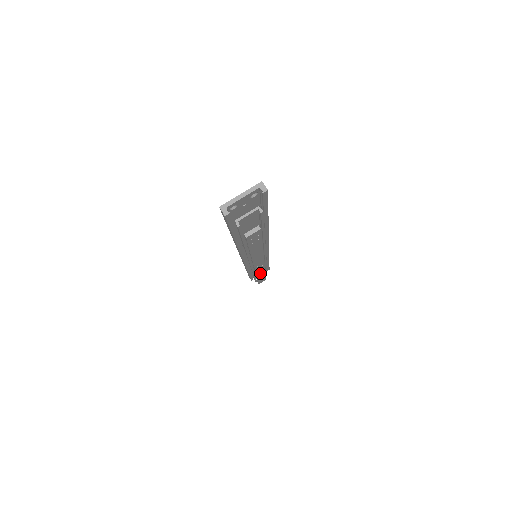
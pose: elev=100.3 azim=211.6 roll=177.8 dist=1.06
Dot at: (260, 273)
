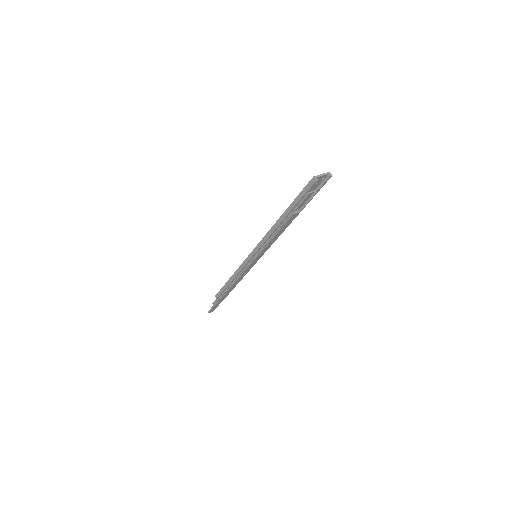
Dot at: (231, 288)
